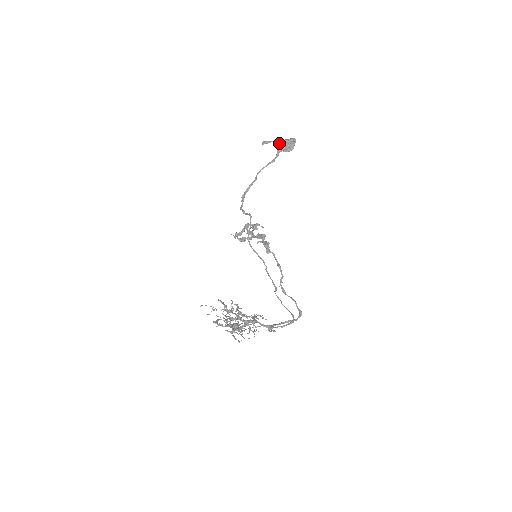
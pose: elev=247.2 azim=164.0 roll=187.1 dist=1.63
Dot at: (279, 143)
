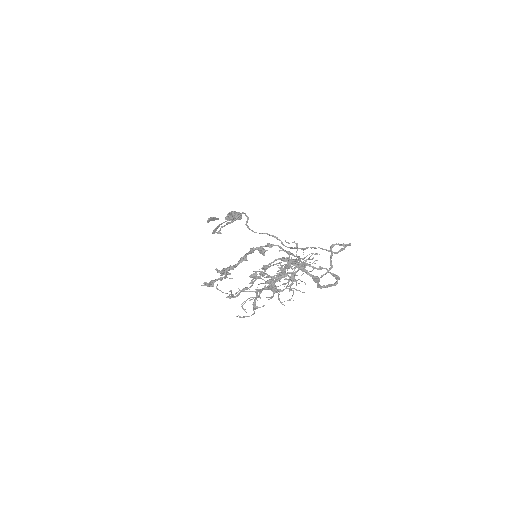
Dot at: (226, 216)
